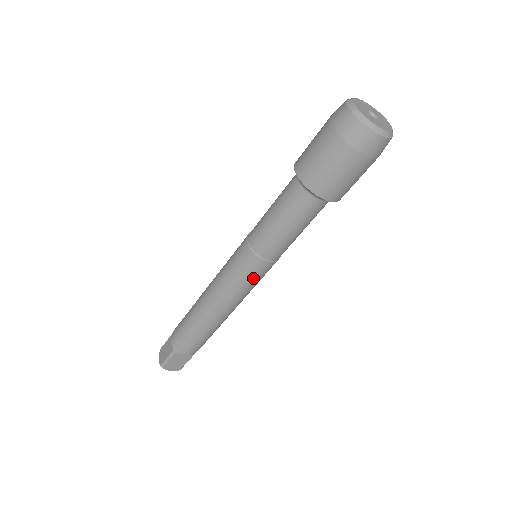
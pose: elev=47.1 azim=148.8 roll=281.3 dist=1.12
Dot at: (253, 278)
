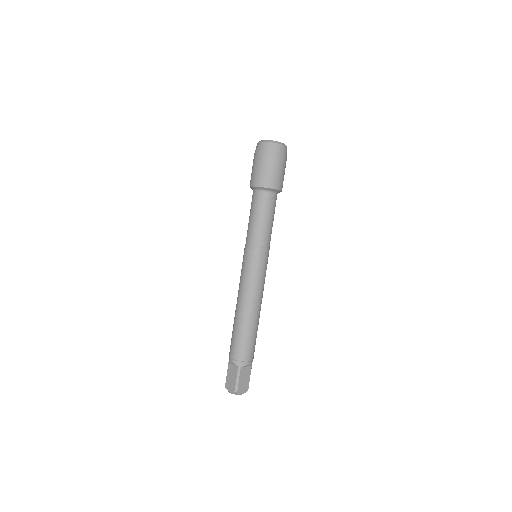
Dot at: (263, 266)
